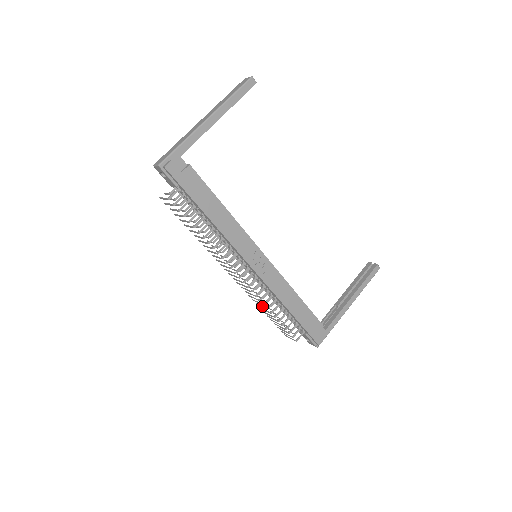
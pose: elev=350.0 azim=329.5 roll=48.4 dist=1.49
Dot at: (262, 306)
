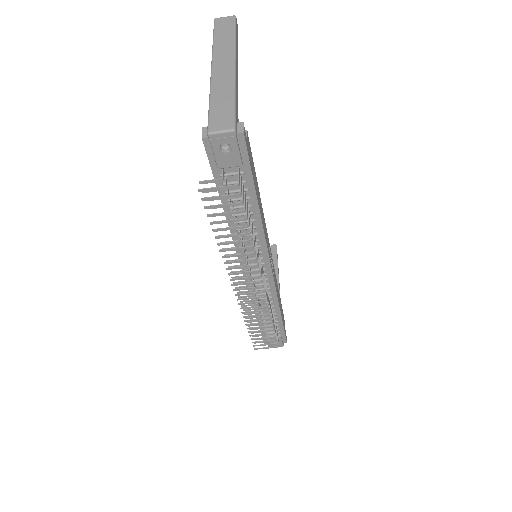
Dot at: occluded
